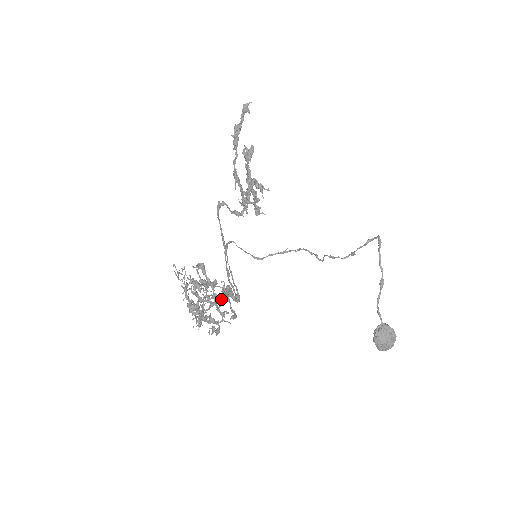
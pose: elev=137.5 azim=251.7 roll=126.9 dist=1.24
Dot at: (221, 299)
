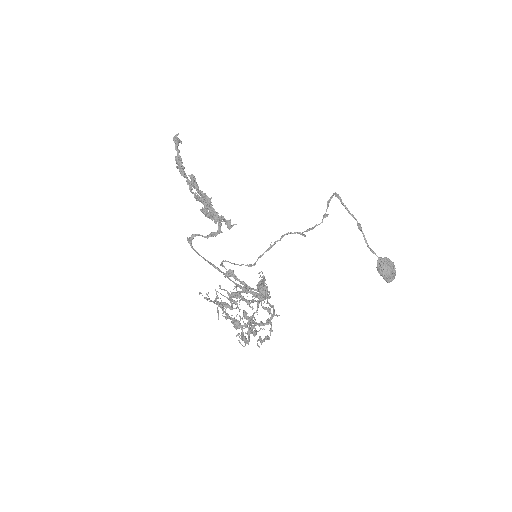
Dot at: (264, 293)
